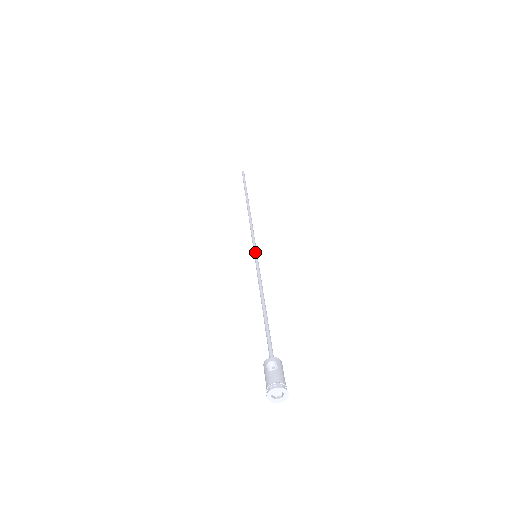
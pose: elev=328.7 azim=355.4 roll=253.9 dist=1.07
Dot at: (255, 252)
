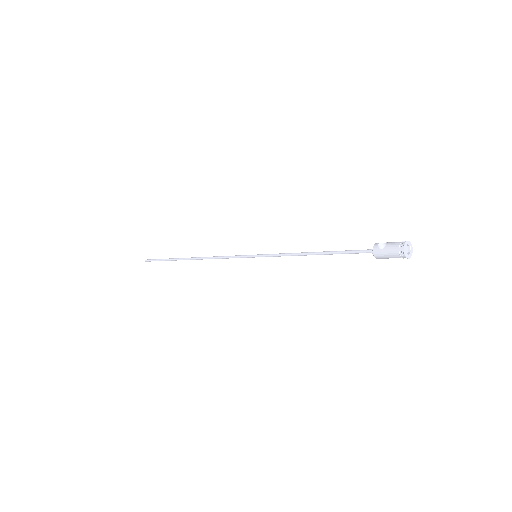
Dot at: (252, 255)
